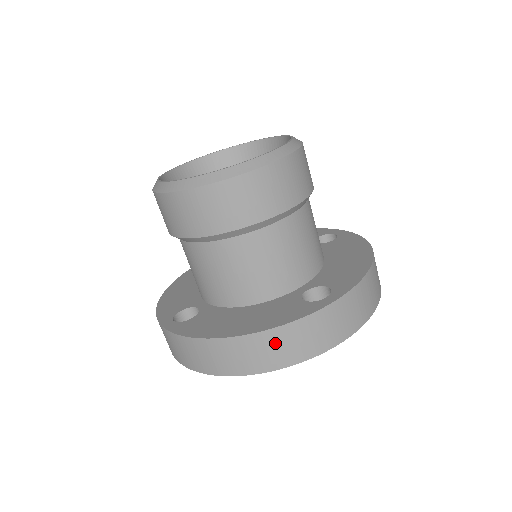
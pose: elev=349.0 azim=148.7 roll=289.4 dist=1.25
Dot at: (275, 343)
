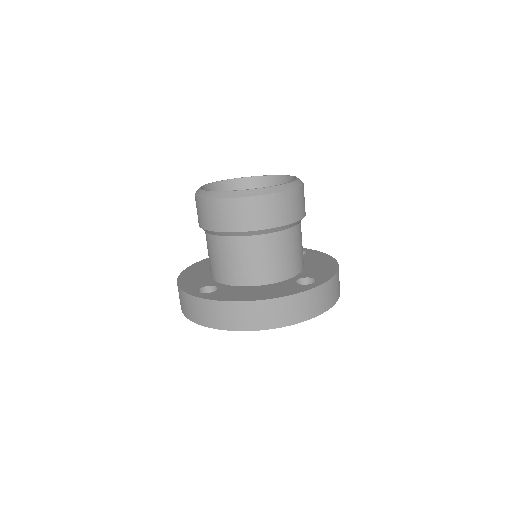
Dot at: (282, 308)
